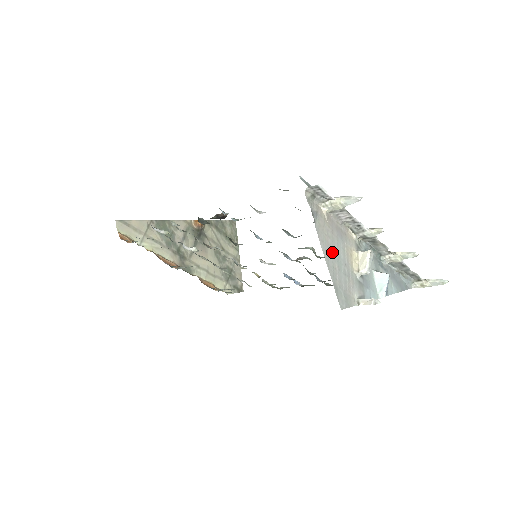
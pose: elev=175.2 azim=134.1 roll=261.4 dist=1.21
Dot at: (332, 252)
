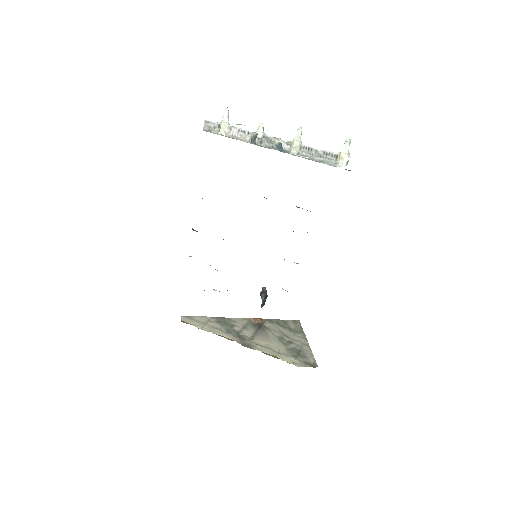
Dot at: occluded
